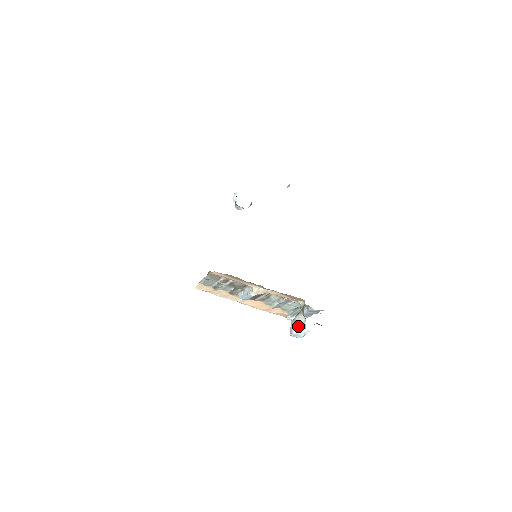
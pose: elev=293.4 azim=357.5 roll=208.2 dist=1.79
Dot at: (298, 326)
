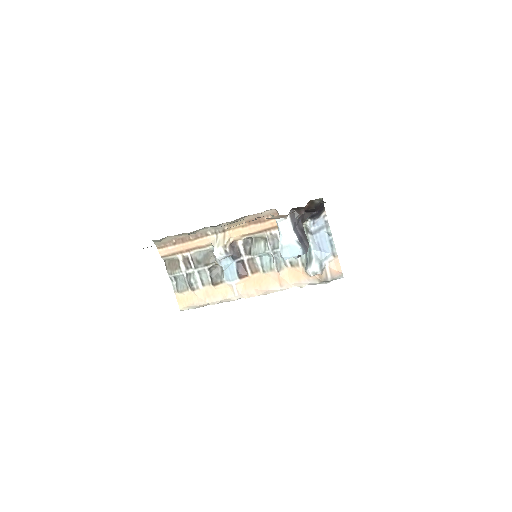
Dot at: occluded
